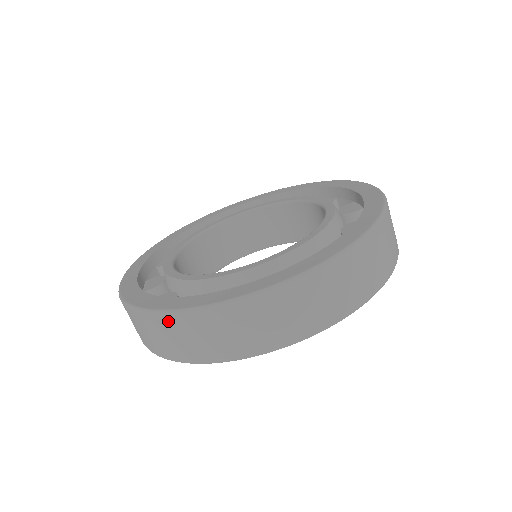
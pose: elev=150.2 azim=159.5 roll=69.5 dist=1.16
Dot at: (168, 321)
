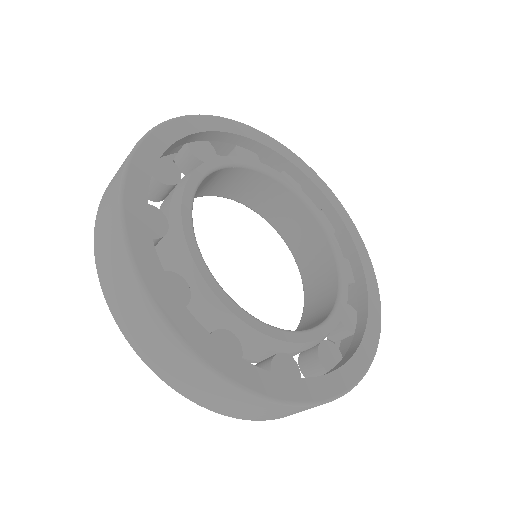
Dot at: (279, 408)
